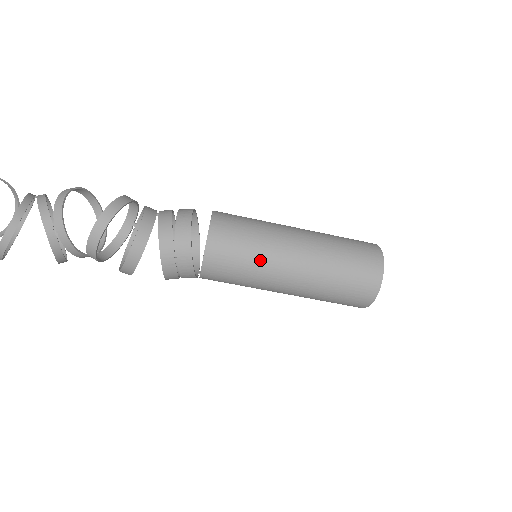
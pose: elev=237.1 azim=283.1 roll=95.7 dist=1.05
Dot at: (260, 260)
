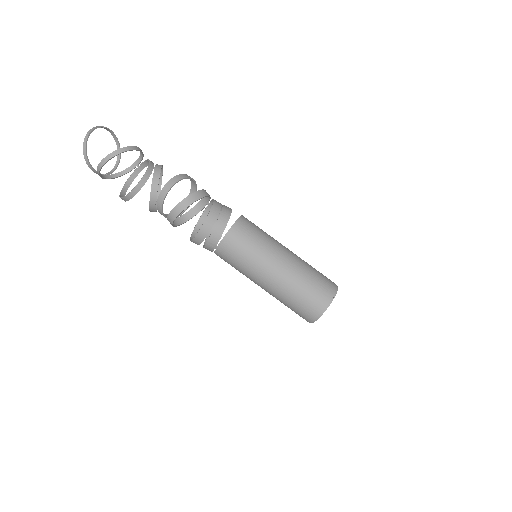
Dot at: (269, 239)
